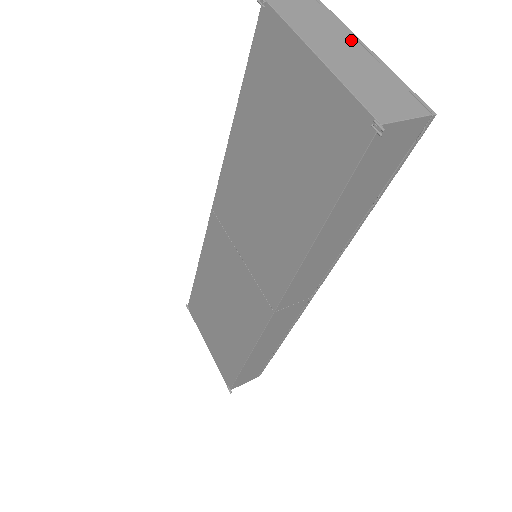
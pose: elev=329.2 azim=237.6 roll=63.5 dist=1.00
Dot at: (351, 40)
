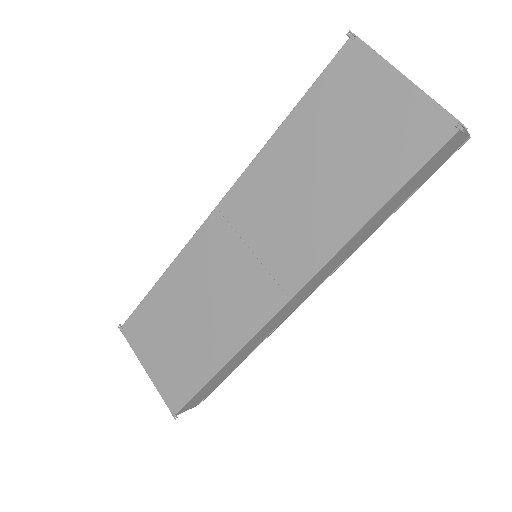
Dot at: occluded
